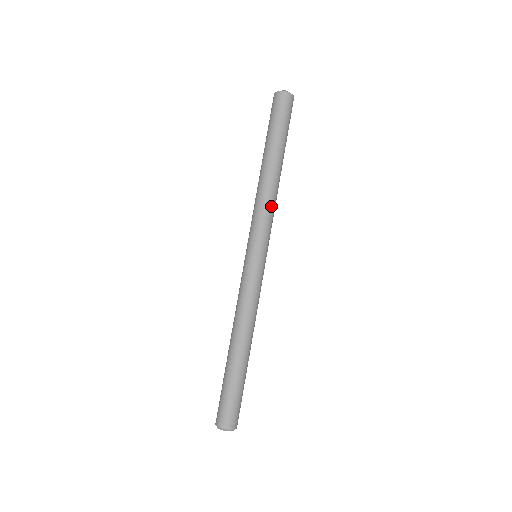
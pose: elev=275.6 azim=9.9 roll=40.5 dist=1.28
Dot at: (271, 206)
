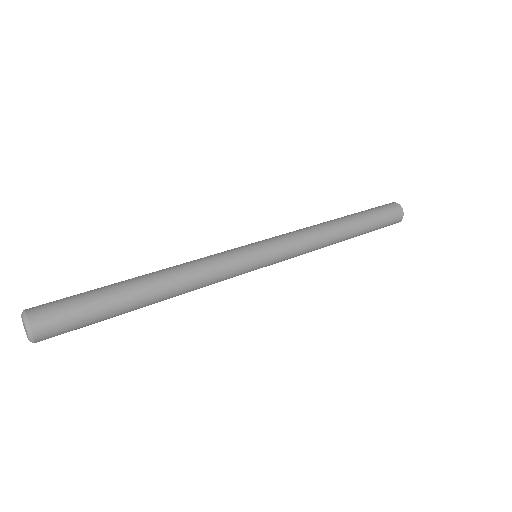
Dot at: (302, 229)
